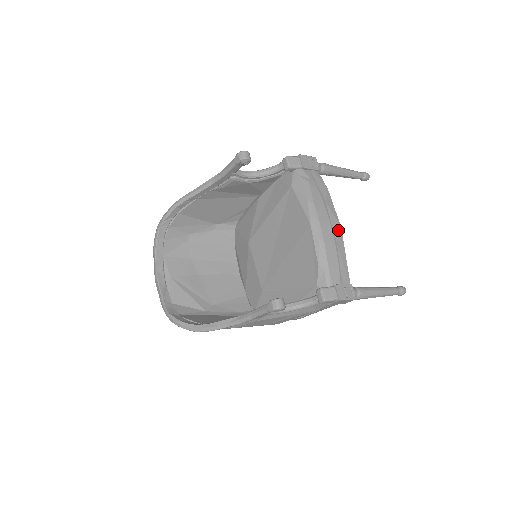
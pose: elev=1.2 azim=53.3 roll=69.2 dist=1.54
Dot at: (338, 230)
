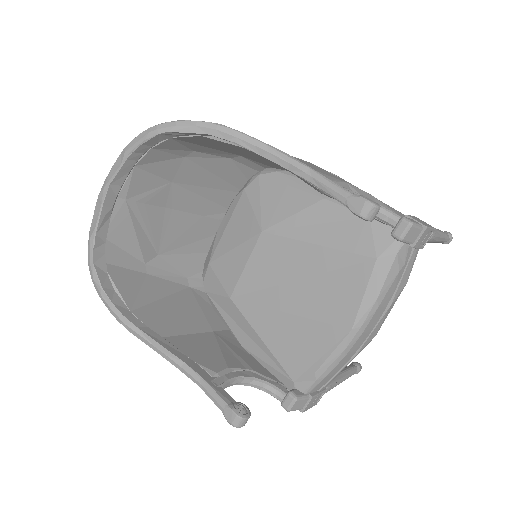
Dot at: (370, 341)
